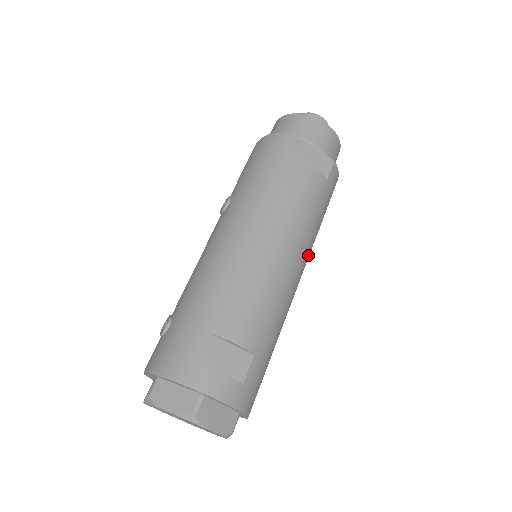
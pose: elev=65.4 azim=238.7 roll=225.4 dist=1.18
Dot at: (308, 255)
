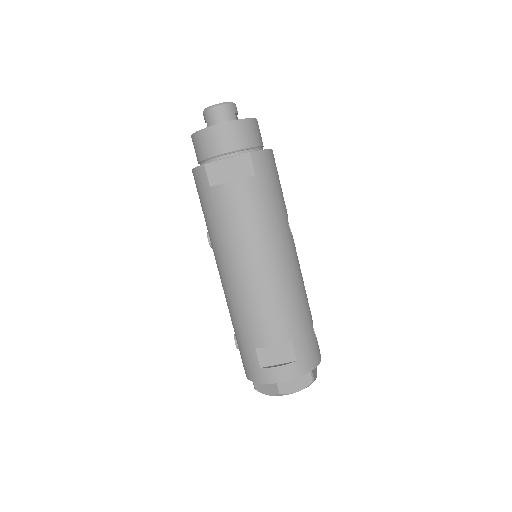
Dot at: (286, 237)
